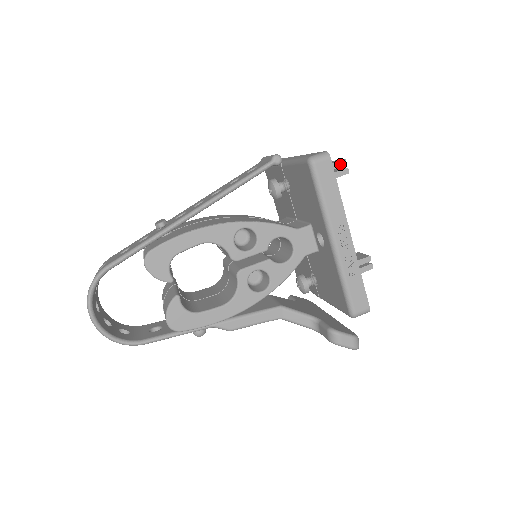
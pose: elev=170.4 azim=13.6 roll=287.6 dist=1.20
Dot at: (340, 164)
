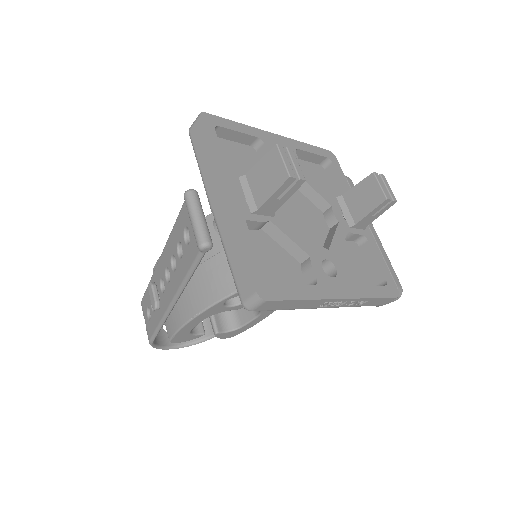
Dot at: (286, 185)
